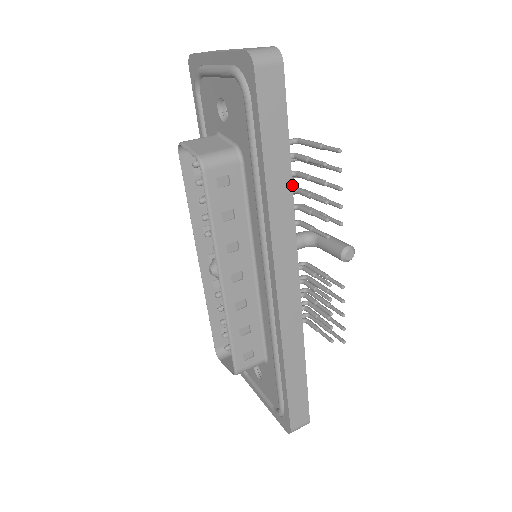
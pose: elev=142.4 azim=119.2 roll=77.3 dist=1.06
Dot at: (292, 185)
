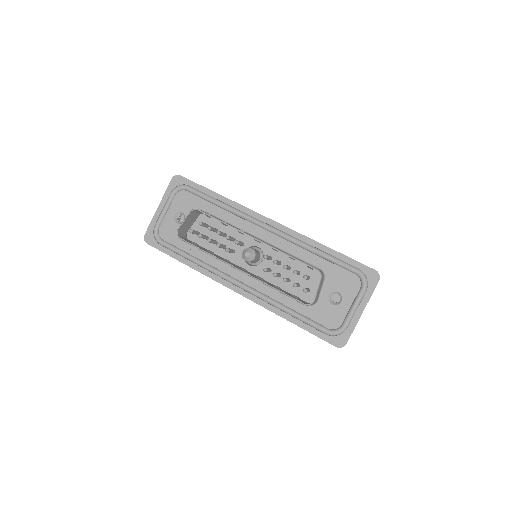
Dot at: occluded
